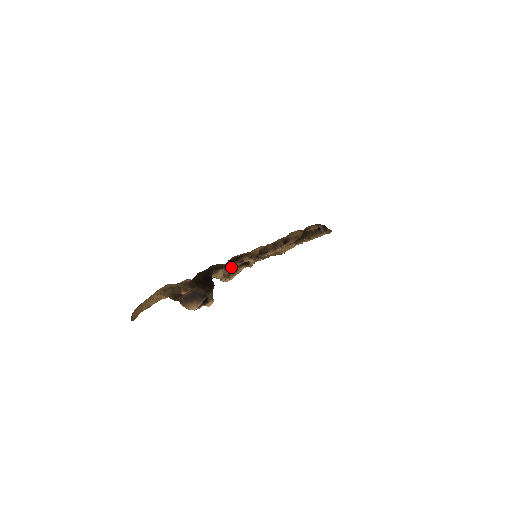
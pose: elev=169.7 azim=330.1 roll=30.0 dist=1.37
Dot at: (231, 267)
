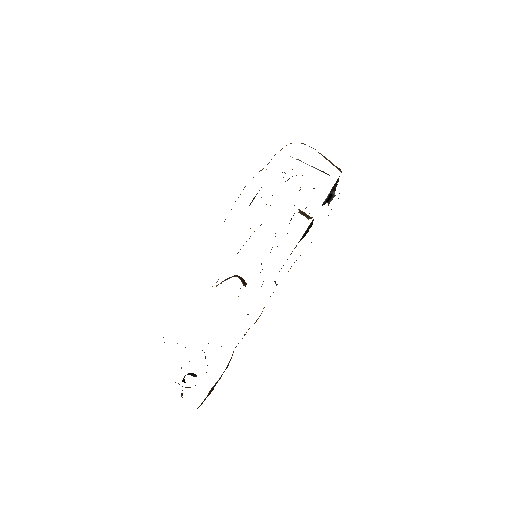
Dot at: (228, 278)
